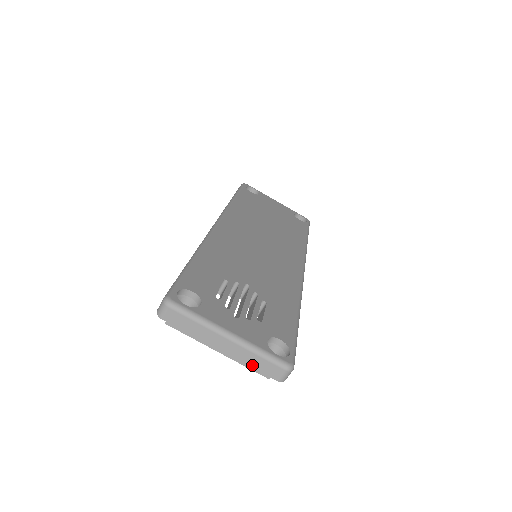
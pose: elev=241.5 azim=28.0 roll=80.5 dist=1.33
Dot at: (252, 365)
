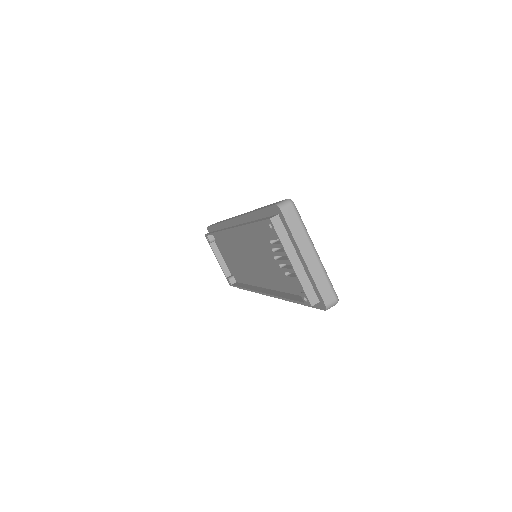
Dot at: (317, 283)
